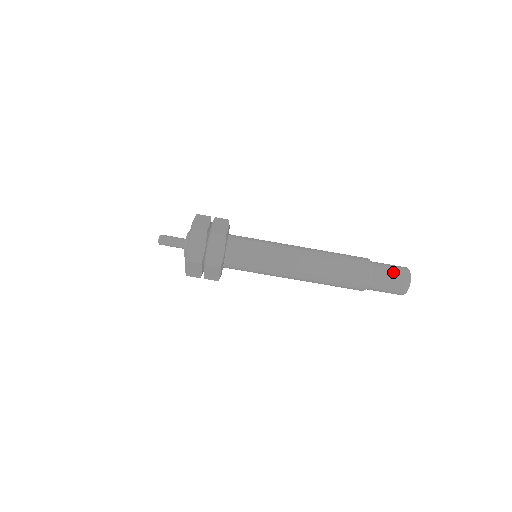
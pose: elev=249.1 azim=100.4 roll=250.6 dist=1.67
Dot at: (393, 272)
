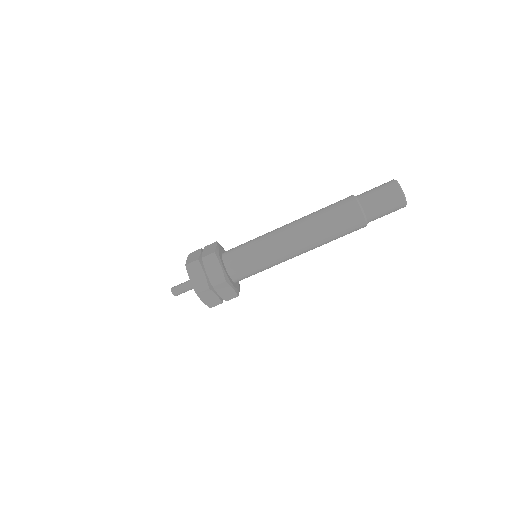
Dot at: (386, 204)
